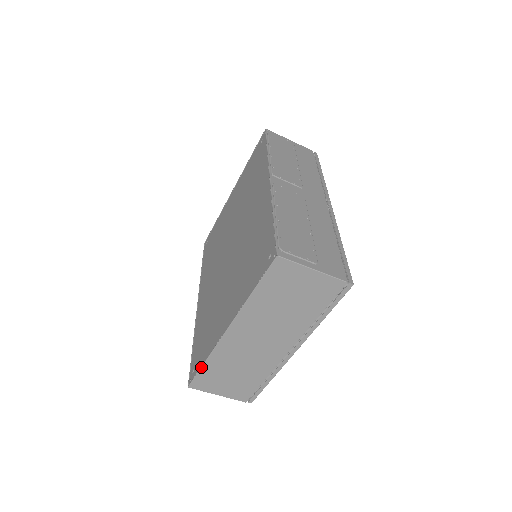
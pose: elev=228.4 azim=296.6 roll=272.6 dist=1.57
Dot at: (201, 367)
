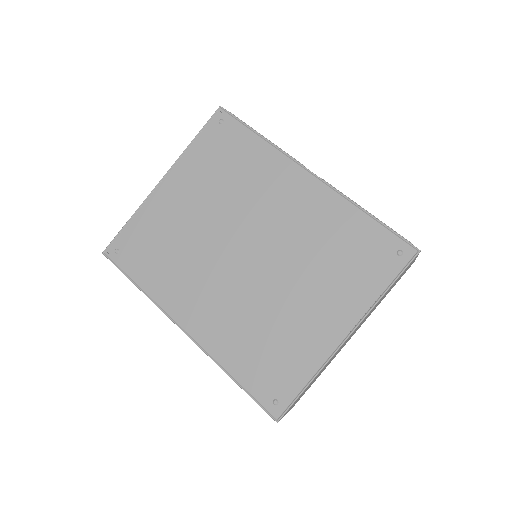
Dot at: (304, 390)
